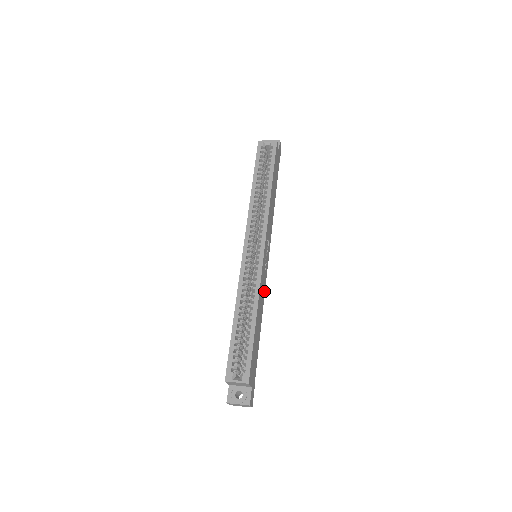
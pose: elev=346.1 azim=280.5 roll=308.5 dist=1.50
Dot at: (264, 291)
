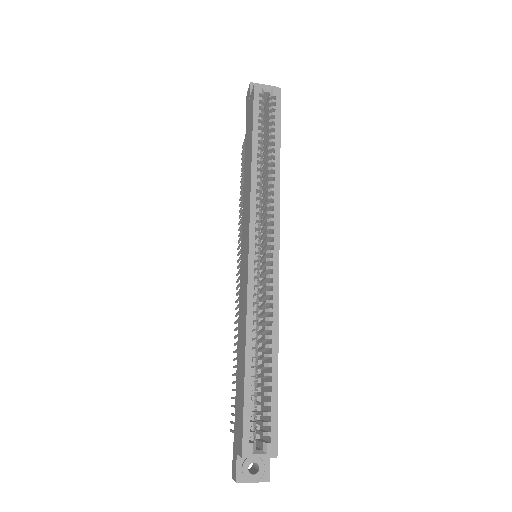
Dot at: occluded
